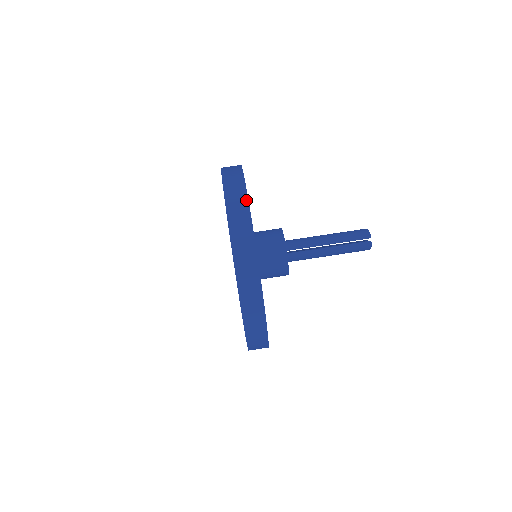
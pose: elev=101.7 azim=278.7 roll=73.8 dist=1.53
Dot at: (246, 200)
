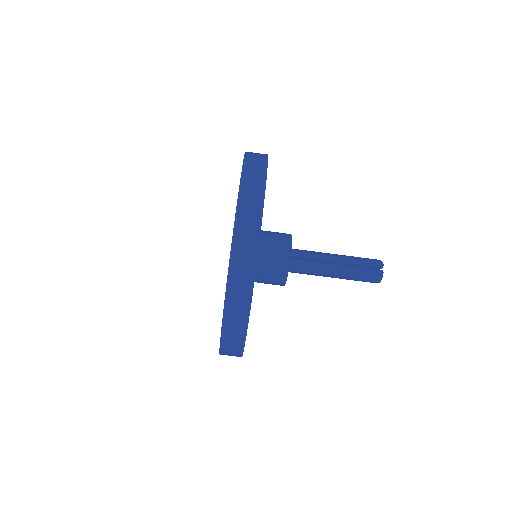
Dot at: (265, 162)
